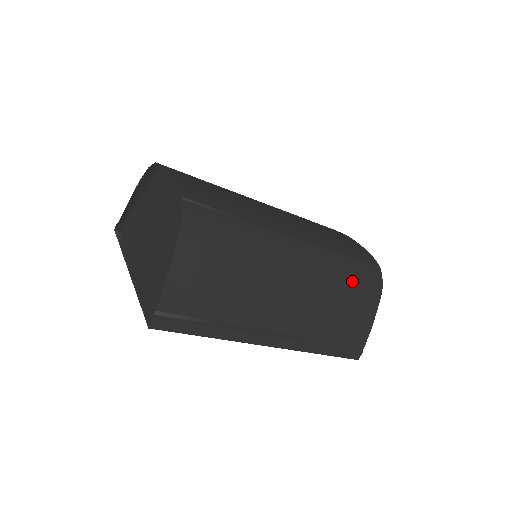
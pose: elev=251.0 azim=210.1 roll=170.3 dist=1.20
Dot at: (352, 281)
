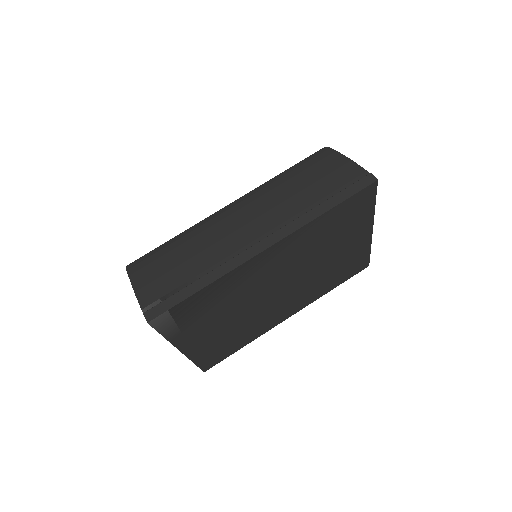
Dot at: (292, 171)
